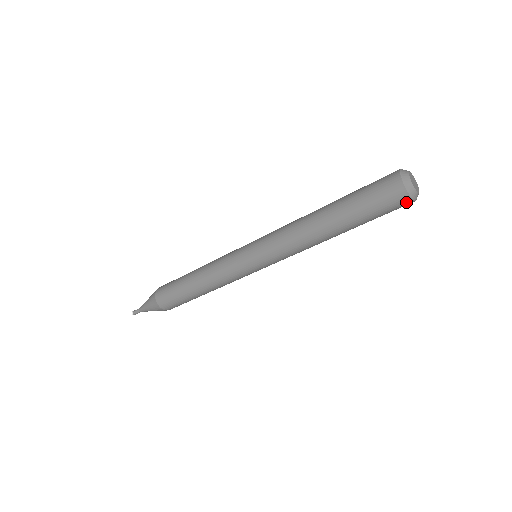
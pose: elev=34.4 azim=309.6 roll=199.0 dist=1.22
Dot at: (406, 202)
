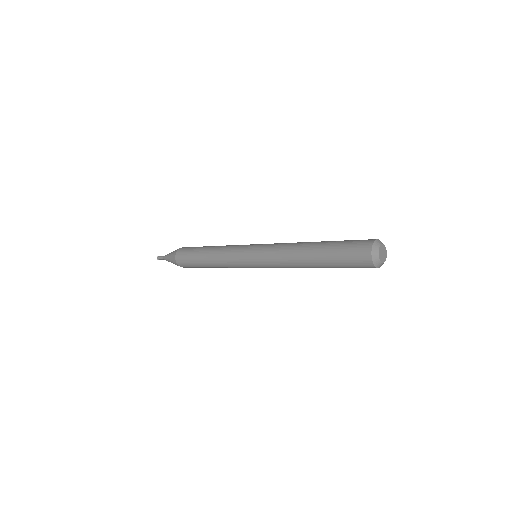
Dot at: (371, 267)
